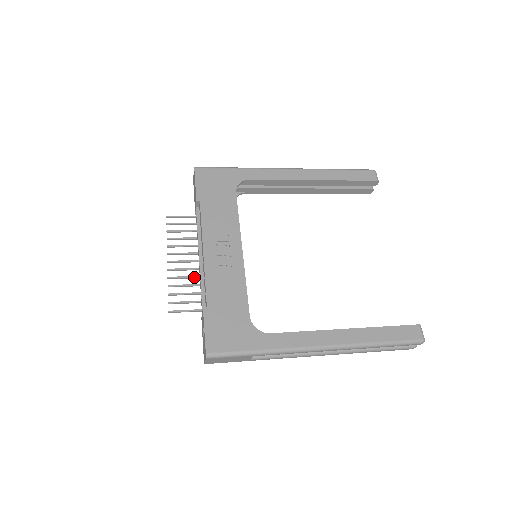
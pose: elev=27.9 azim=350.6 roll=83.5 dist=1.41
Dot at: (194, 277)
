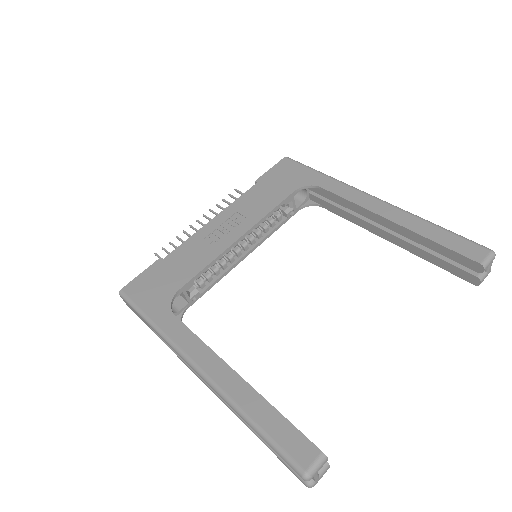
Dot at: occluded
